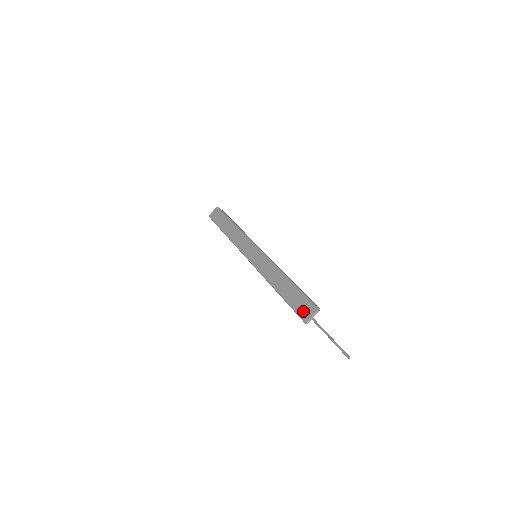
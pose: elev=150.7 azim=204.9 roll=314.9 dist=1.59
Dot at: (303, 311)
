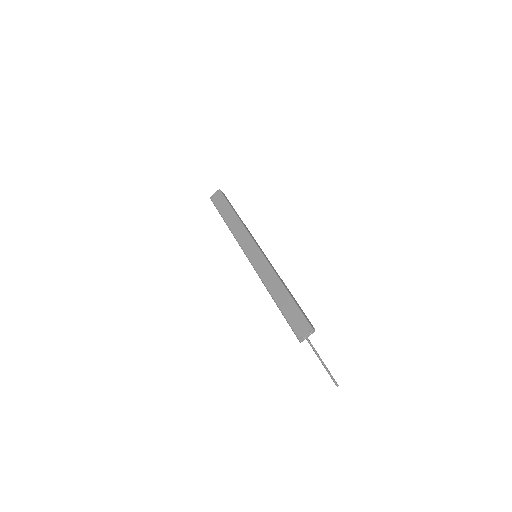
Dot at: (299, 329)
